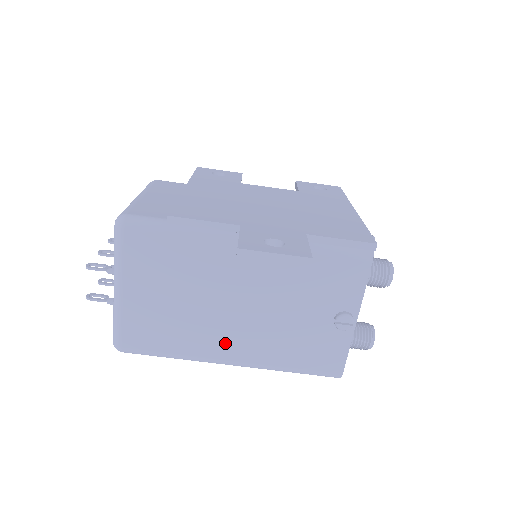
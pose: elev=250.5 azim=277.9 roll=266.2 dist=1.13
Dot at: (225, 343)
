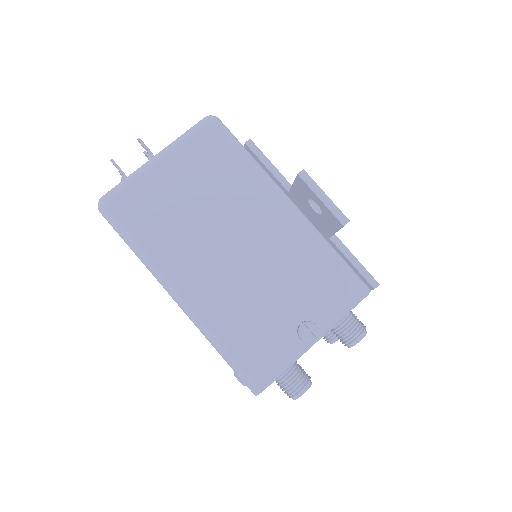
Dot at: (194, 271)
